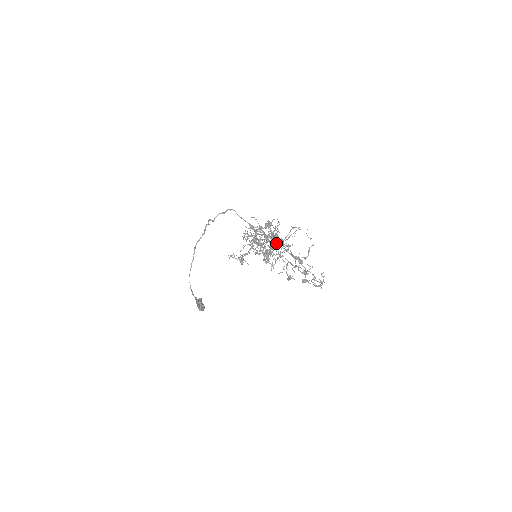
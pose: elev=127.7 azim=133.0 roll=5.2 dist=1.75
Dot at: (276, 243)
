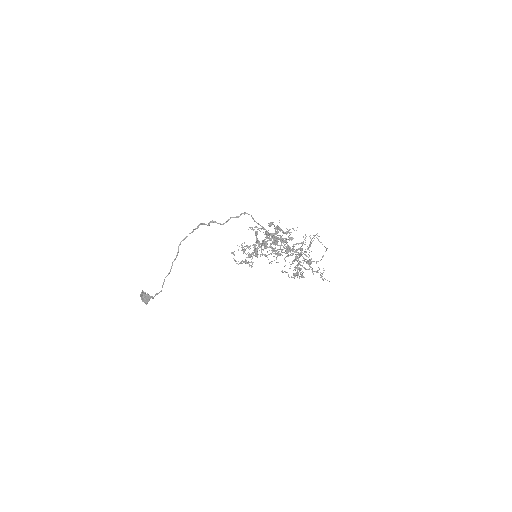
Dot at: occluded
